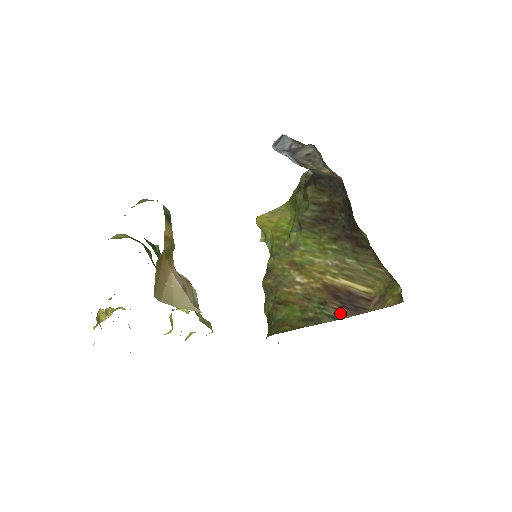
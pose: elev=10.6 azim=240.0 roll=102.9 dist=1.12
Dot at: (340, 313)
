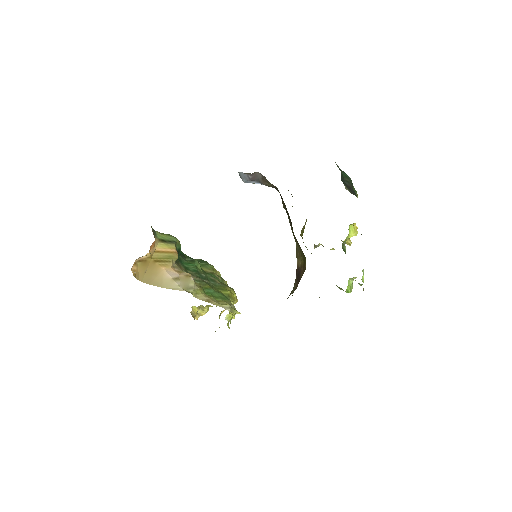
Dot at: (296, 285)
